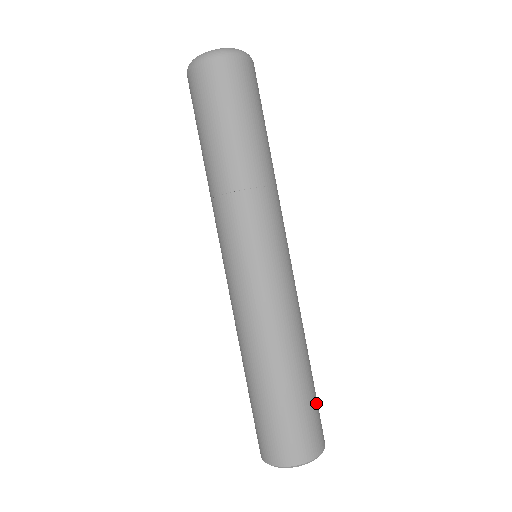
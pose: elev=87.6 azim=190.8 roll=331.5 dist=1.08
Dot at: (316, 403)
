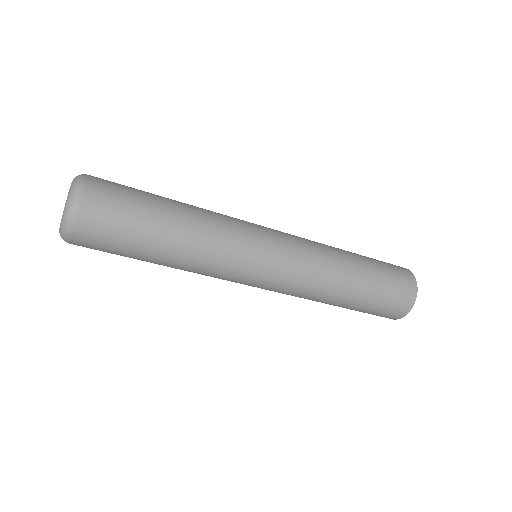
Dot at: (382, 263)
